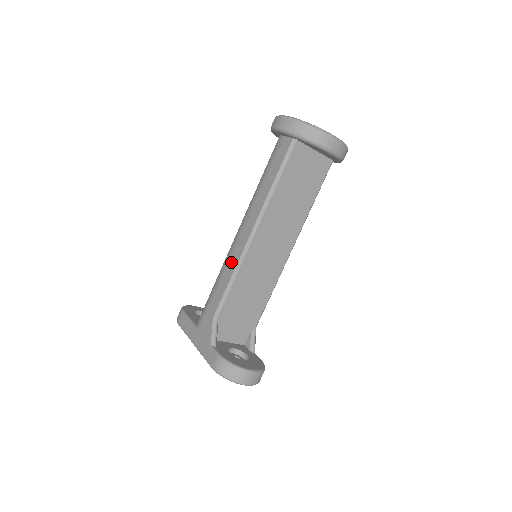
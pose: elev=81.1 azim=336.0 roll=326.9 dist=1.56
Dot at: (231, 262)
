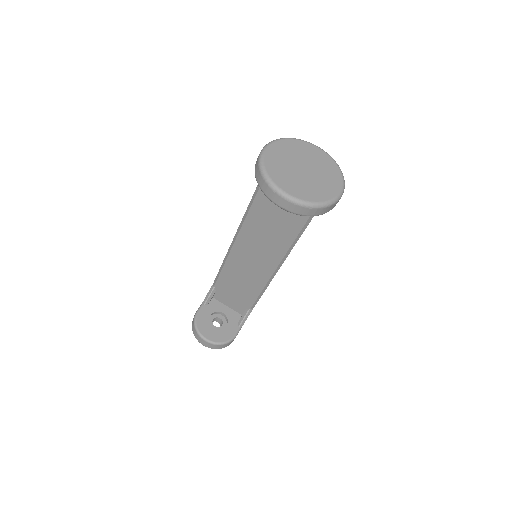
Dot at: occluded
